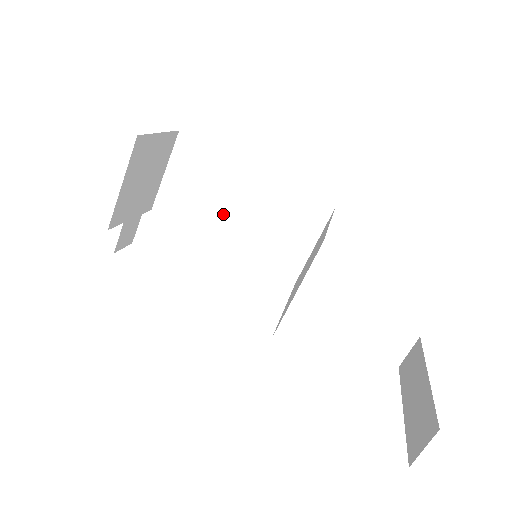
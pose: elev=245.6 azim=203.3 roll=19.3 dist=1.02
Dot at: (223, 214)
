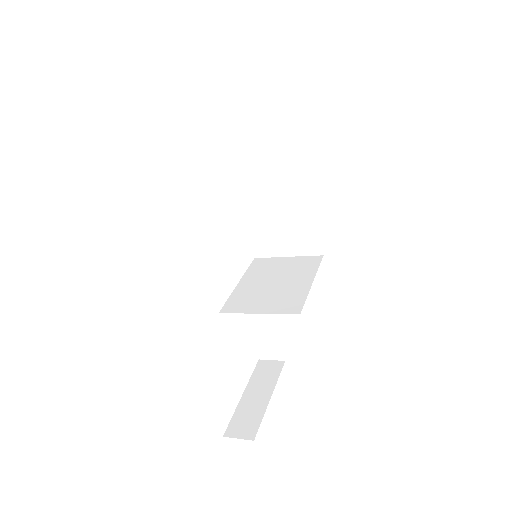
Dot at: (261, 183)
